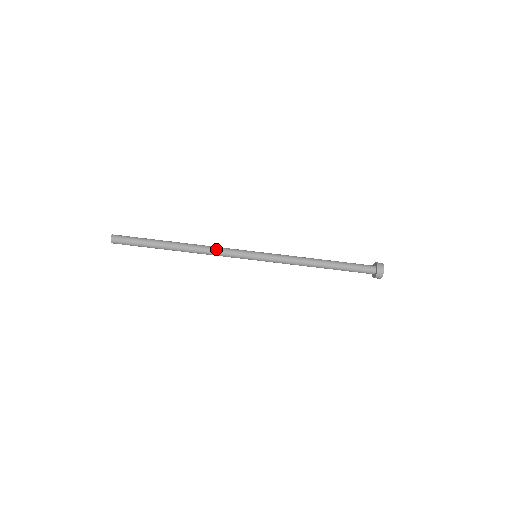
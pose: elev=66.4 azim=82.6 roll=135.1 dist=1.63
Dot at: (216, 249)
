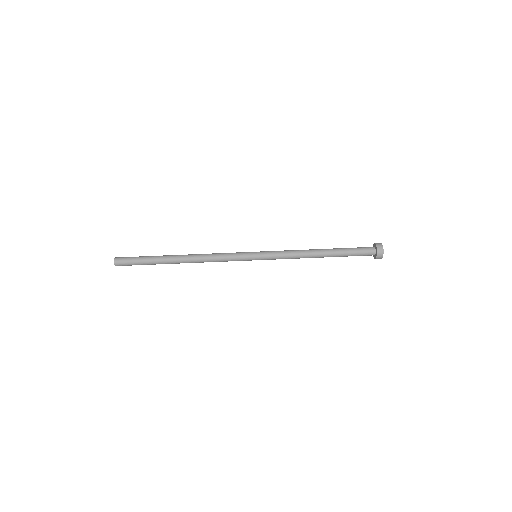
Dot at: (216, 253)
